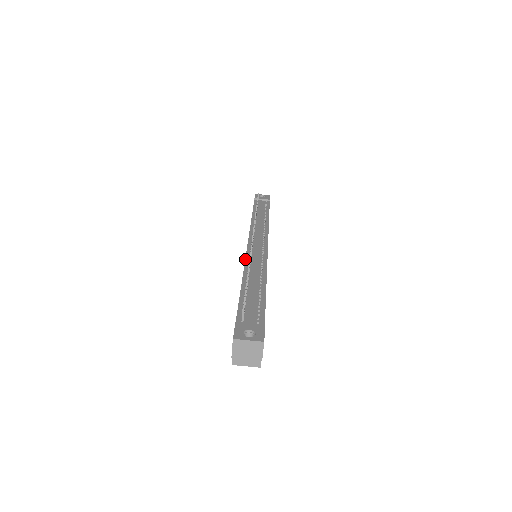
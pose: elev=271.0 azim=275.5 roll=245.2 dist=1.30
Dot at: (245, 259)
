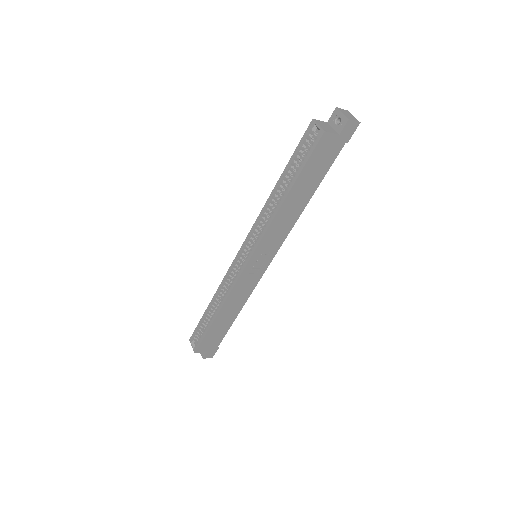
Dot at: occluded
